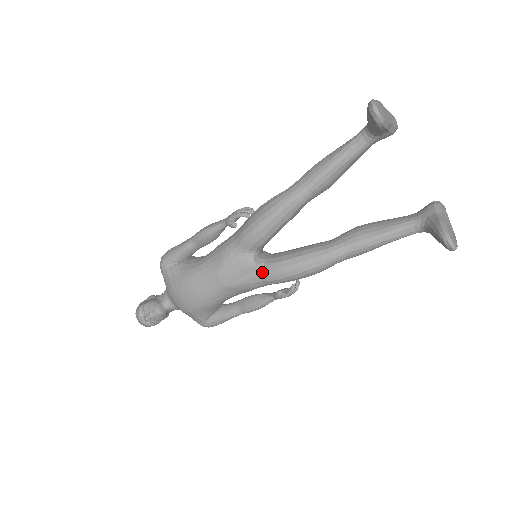
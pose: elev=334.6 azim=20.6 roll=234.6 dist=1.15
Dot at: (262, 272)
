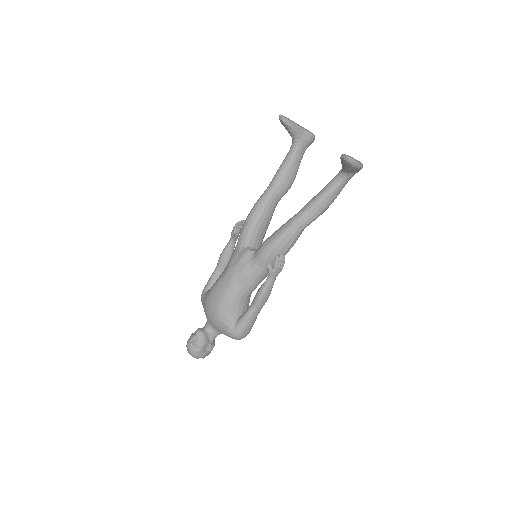
Dot at: (255, 255)
